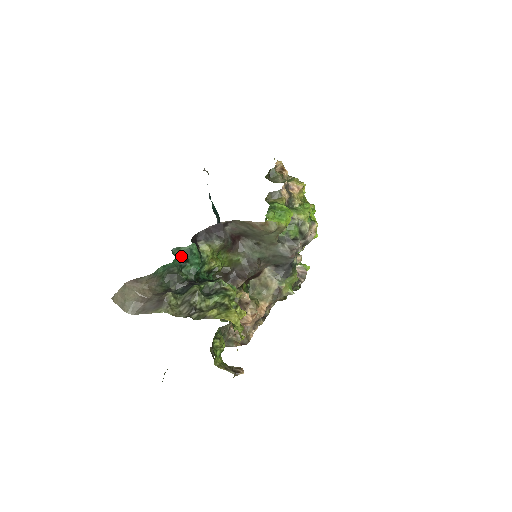
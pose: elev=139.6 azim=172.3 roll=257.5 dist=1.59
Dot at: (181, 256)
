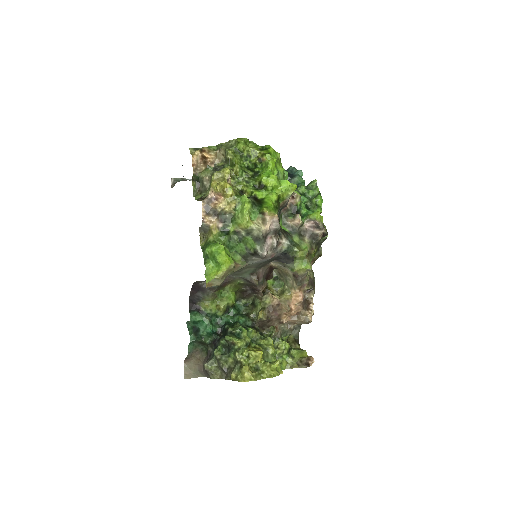
Dot at: (193, 329)
